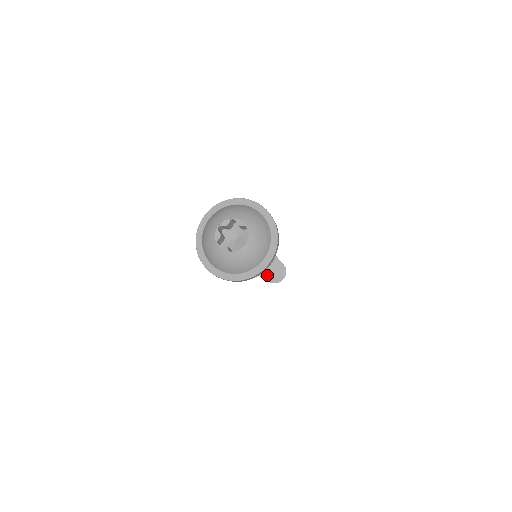
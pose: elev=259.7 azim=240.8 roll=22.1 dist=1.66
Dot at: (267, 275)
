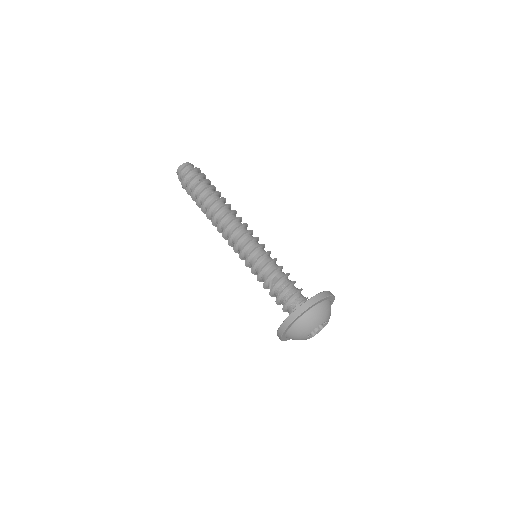
Dot at: occluded
